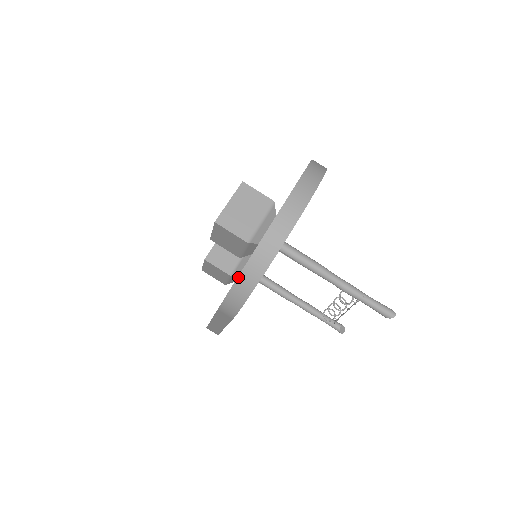
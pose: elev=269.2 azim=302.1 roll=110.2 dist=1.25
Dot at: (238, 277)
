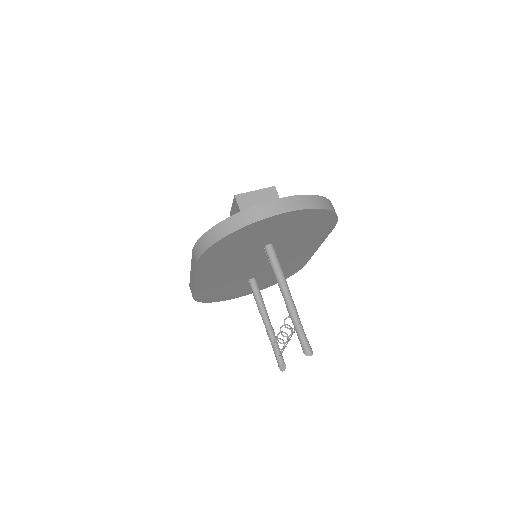
Dot at: (214, 227)
